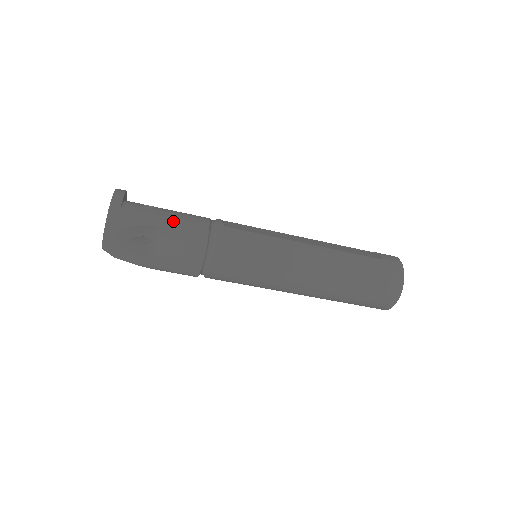
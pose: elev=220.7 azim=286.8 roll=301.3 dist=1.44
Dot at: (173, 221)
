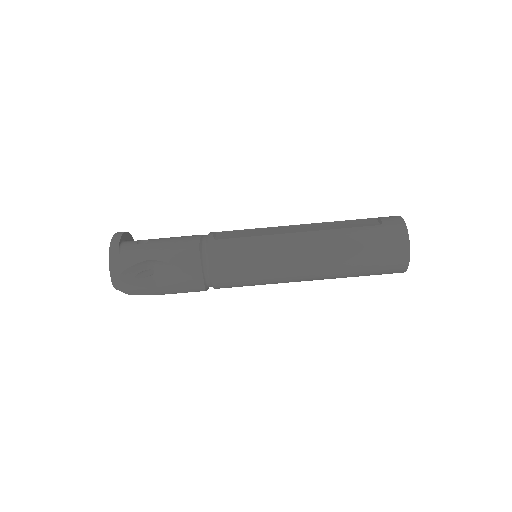
Dot at: (165, 250)
